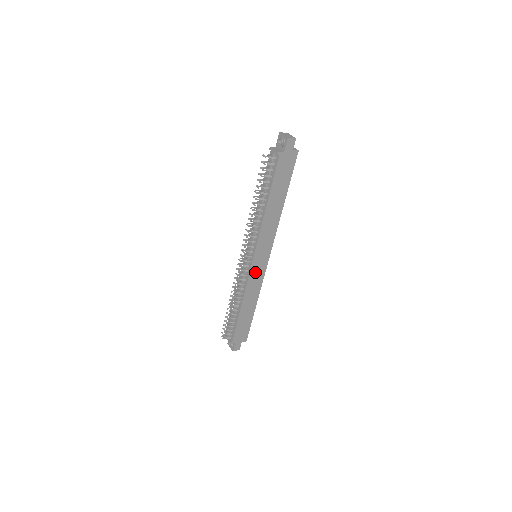
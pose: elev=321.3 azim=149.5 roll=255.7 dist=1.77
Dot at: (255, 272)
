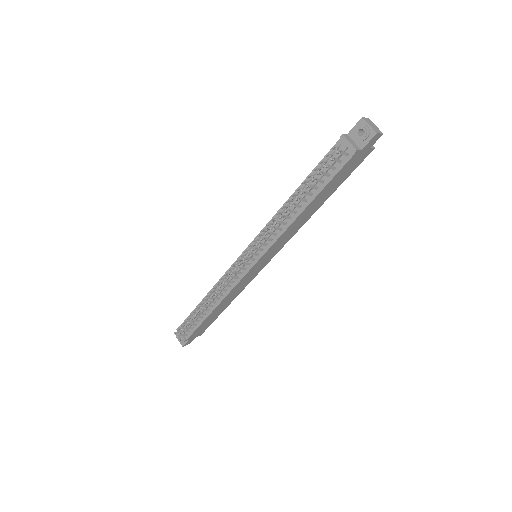
Dot at: (249, 275)
